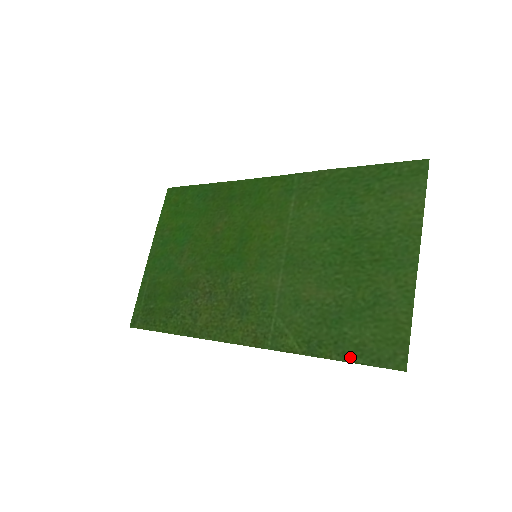
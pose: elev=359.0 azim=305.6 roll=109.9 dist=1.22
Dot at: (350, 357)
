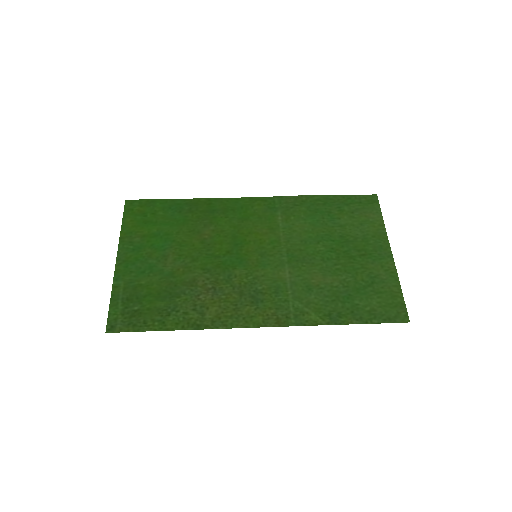
Dot at: (367, 320)
